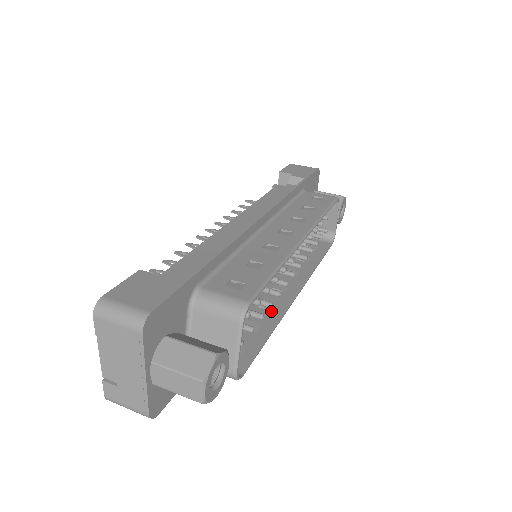
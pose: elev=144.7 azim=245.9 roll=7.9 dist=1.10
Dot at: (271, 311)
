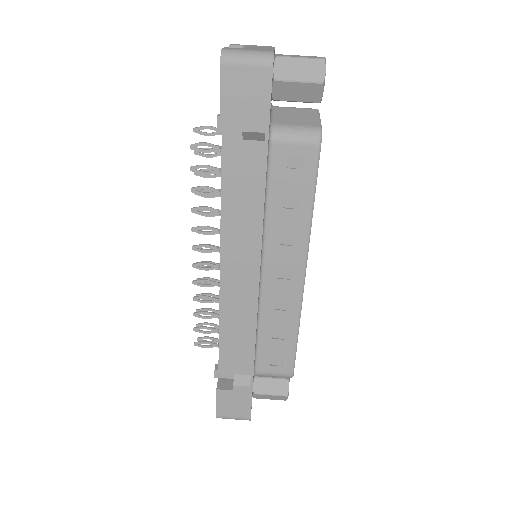
Dot at: occluded
